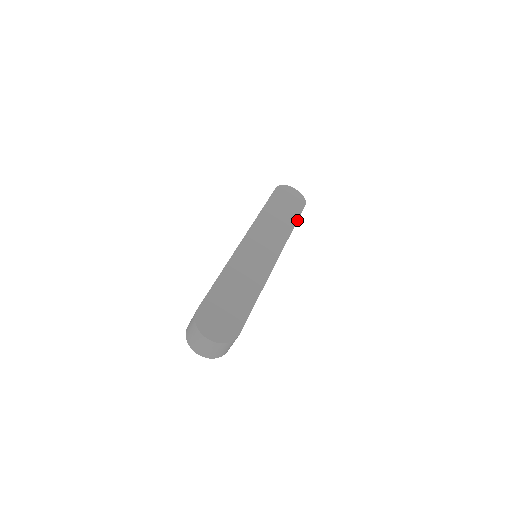
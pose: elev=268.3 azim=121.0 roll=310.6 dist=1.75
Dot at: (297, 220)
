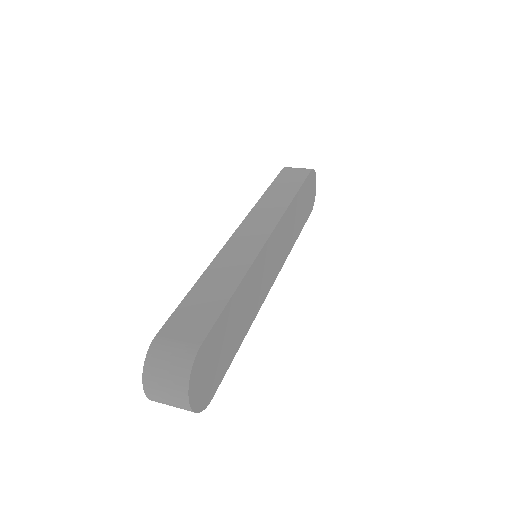
Dot at: (301, 230)
